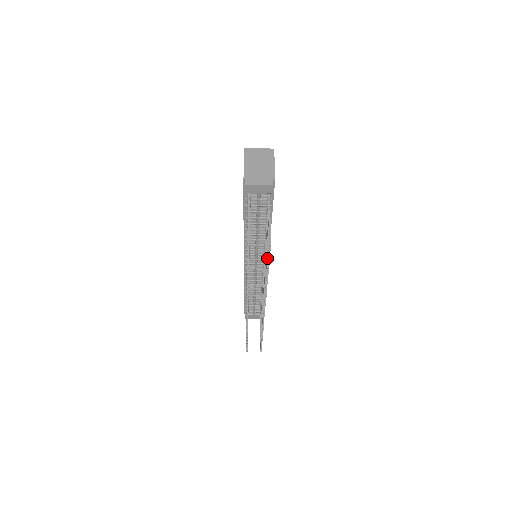
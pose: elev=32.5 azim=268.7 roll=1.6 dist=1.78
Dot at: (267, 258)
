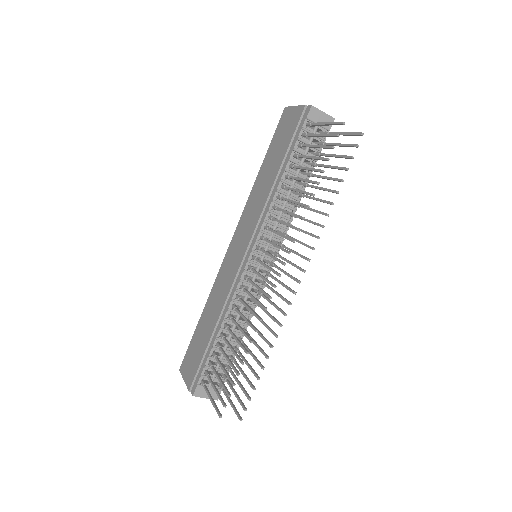
Dot at: (344, 167)
